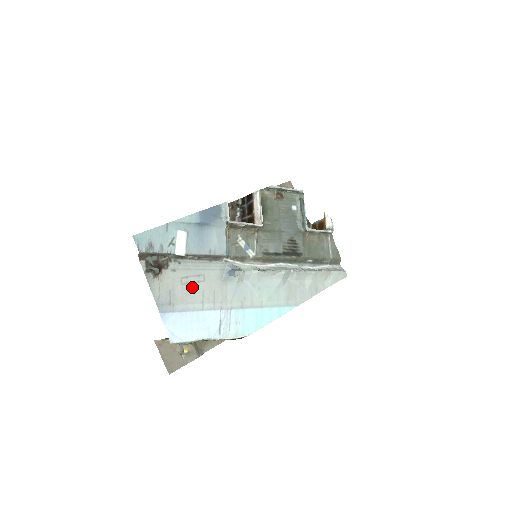
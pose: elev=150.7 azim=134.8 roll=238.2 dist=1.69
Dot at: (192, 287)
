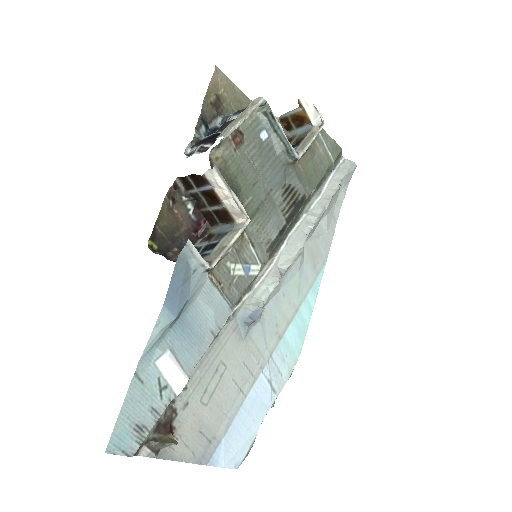
Dot at: (219, 392)
